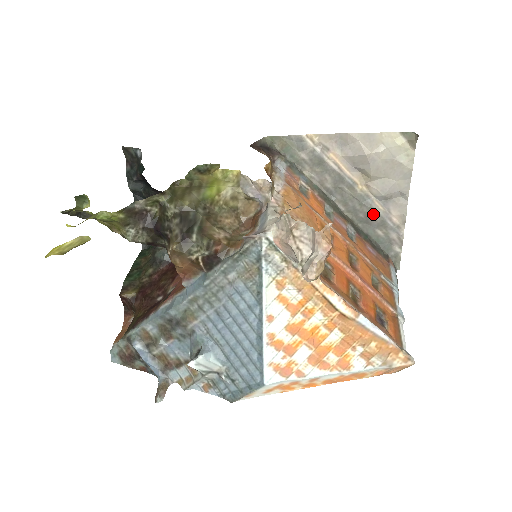
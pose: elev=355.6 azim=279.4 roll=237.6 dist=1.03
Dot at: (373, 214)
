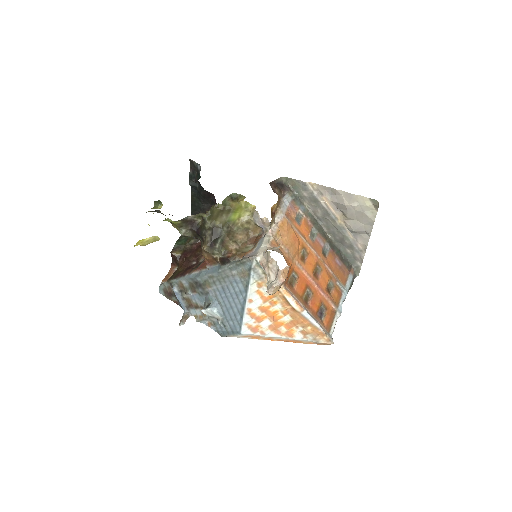
Dot at: (346, 239)
